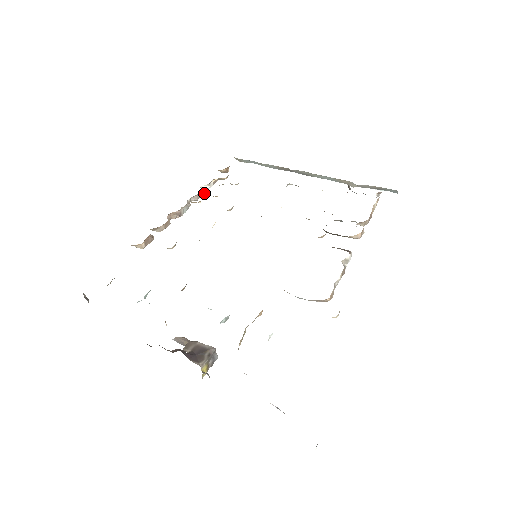
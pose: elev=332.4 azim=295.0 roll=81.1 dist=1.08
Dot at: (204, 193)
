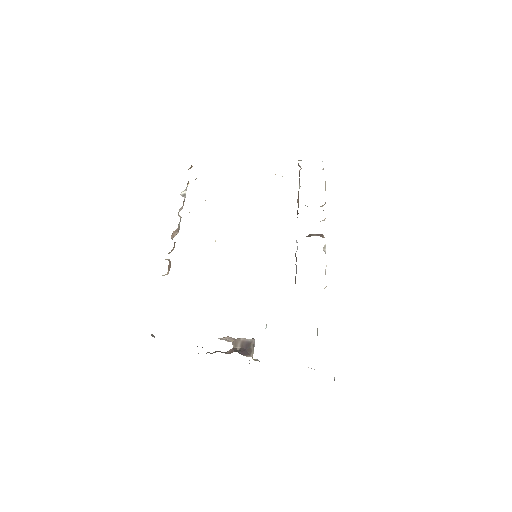
Dot at: occluded
